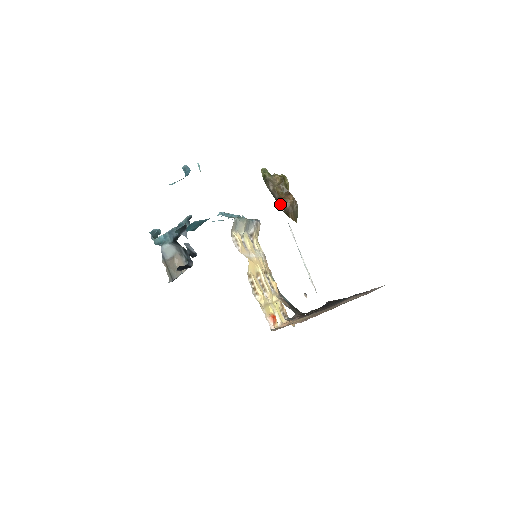
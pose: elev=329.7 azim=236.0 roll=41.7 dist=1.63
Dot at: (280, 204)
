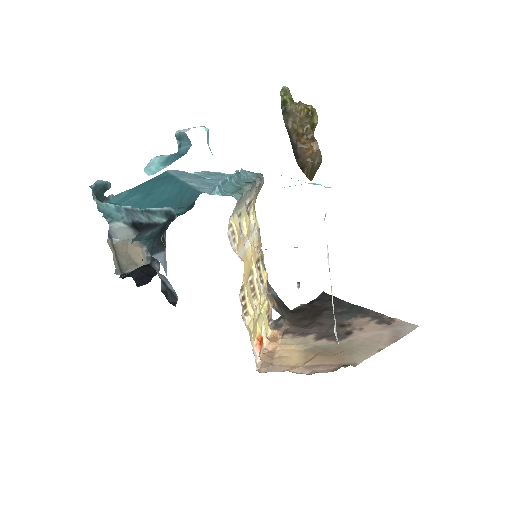
Dot at: (296, 152)
